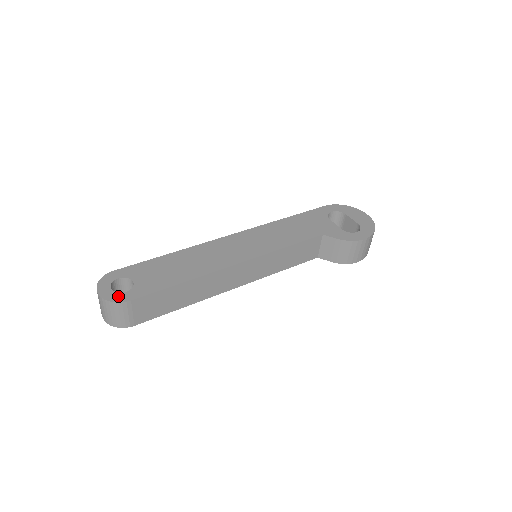
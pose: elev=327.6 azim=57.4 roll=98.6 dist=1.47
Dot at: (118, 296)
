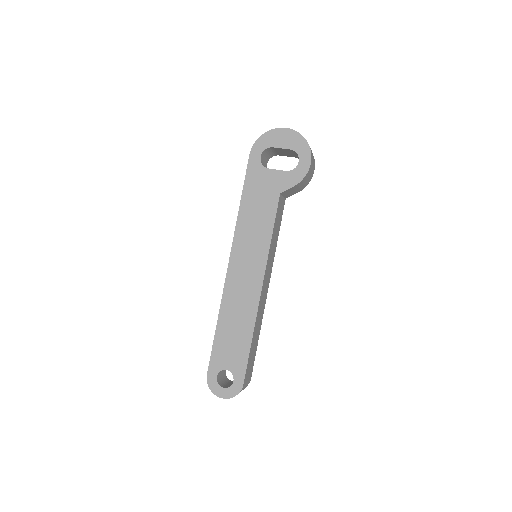
Dot at: (234, 389)
